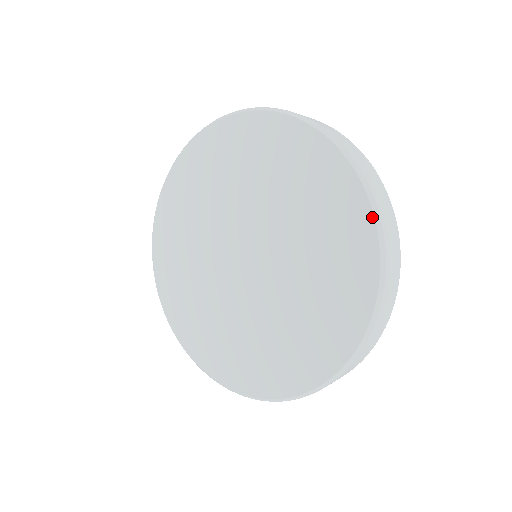
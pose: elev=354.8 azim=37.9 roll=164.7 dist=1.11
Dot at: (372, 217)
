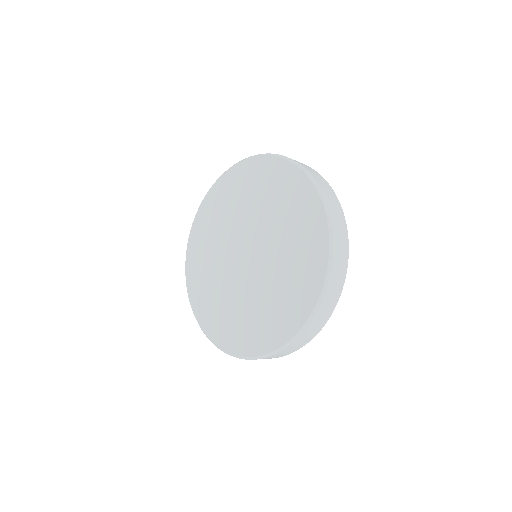
Dot at: (273, 157)
